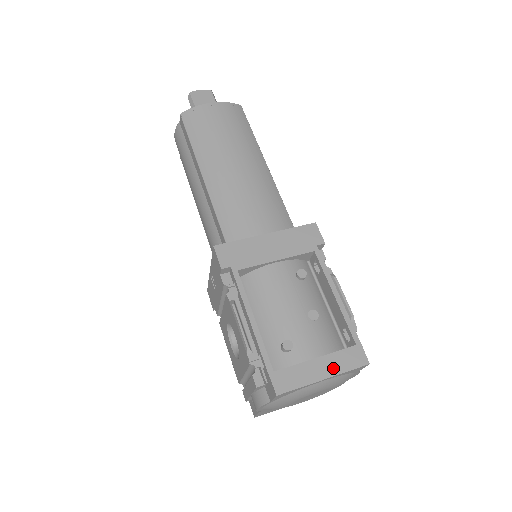
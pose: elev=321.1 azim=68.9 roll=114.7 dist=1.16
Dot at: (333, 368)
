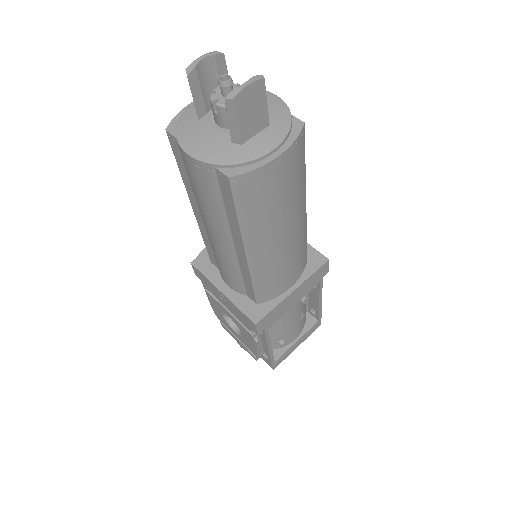
Dot at: (304, 339)
